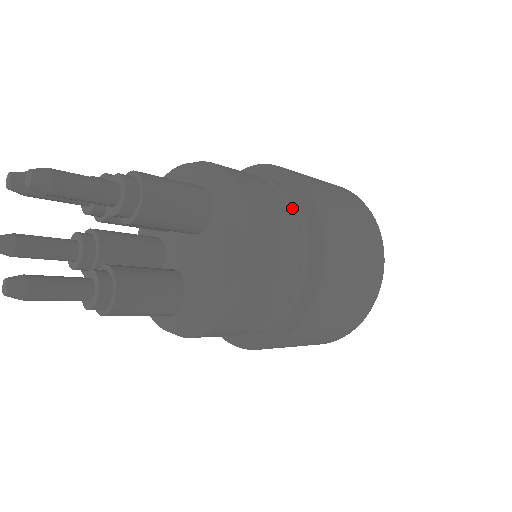
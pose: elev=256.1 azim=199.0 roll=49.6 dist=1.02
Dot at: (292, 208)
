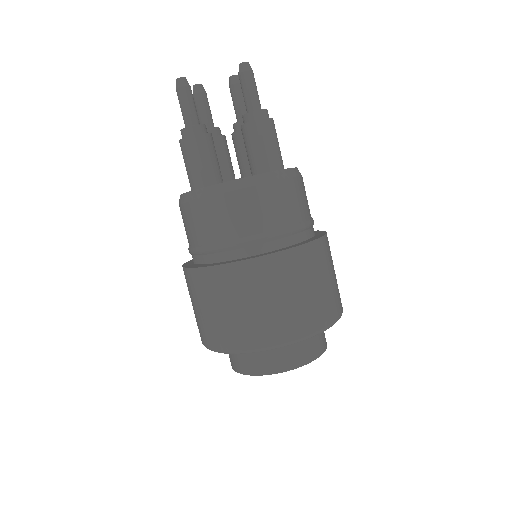
Dot at: (305, 225)
